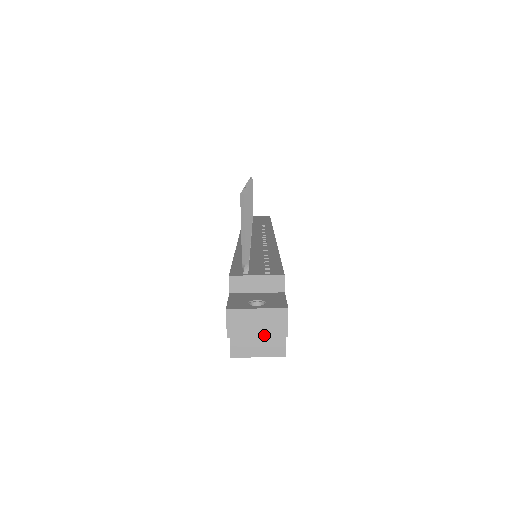
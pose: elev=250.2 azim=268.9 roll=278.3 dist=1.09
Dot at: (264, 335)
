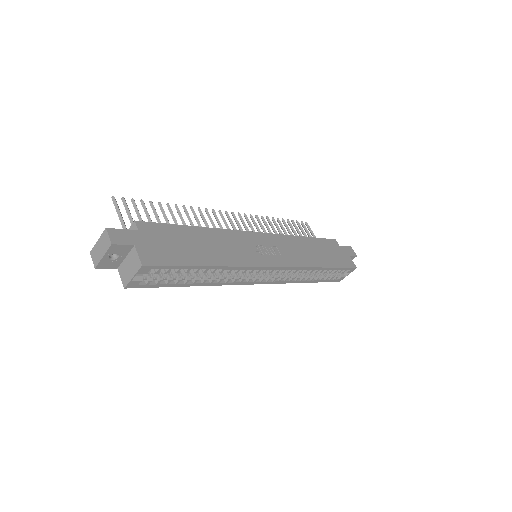
Dot at: (104, 253)
